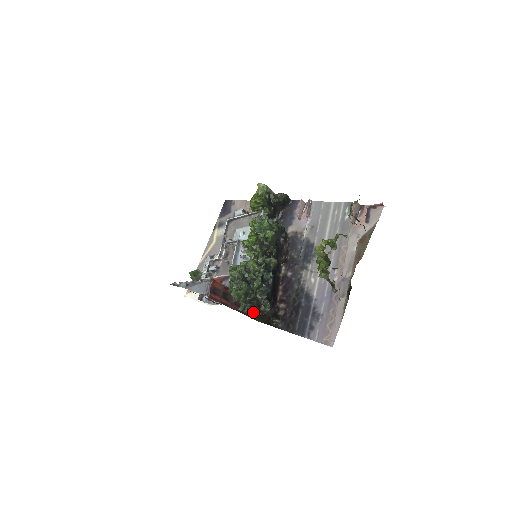
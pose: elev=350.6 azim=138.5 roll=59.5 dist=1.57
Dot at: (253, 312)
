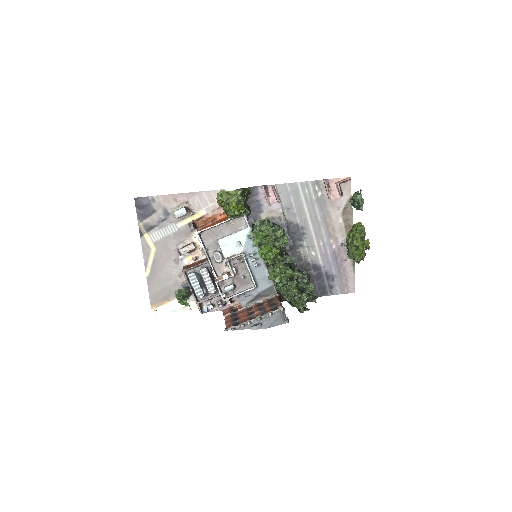
Dot at: occluded
